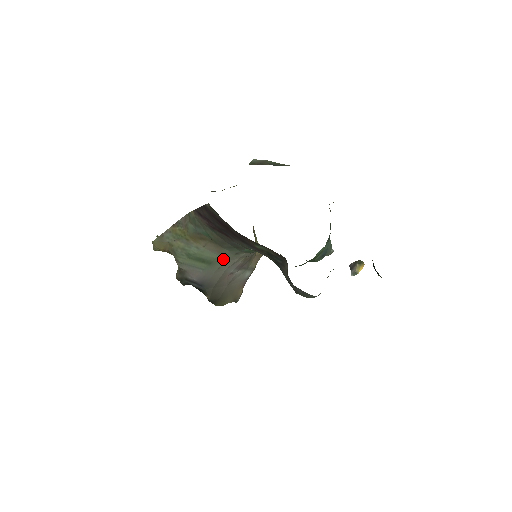
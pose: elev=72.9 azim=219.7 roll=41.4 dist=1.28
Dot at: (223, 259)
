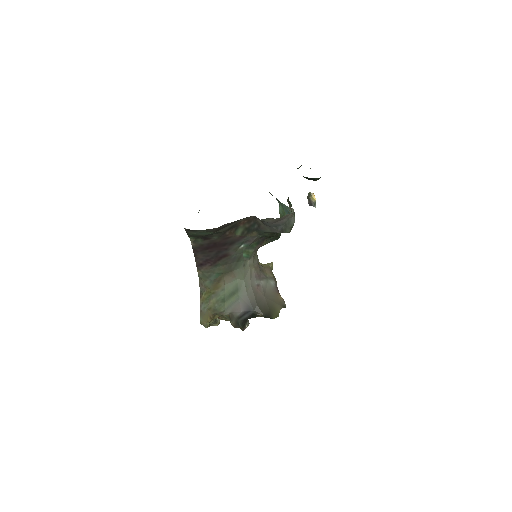
Dot at: (242, 279)
